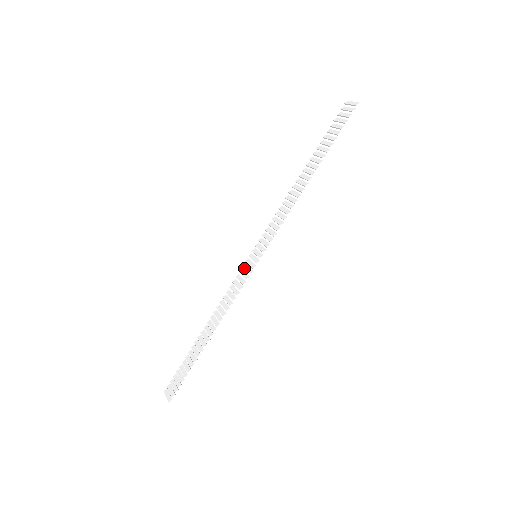
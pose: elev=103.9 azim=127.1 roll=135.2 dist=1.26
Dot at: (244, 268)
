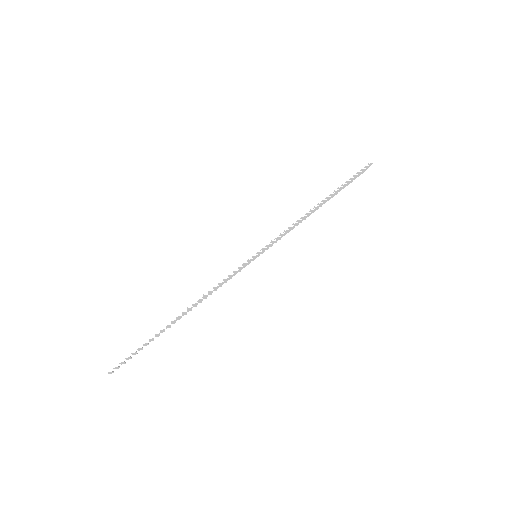
Dot at: occluded
